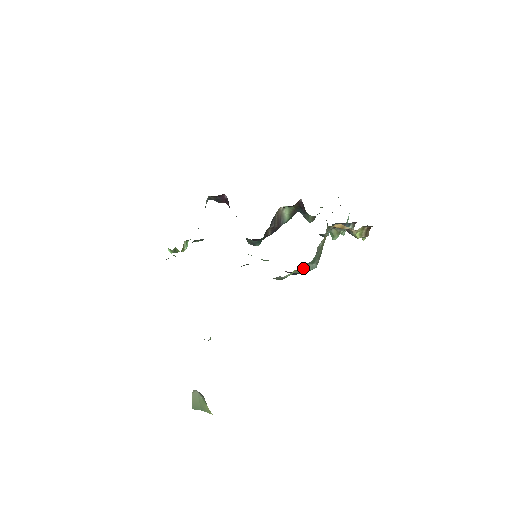
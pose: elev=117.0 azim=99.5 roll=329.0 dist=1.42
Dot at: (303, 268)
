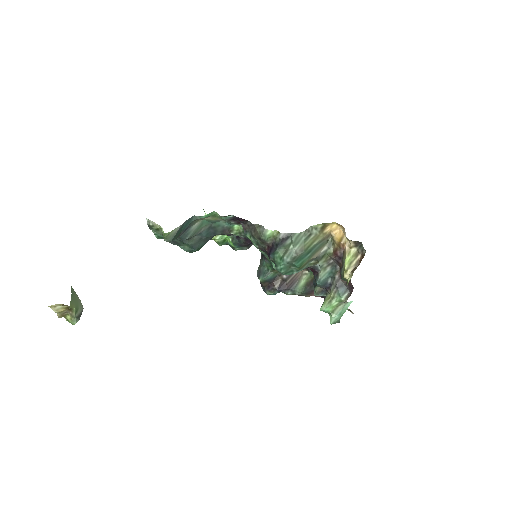
Dot at: (285, 235)
